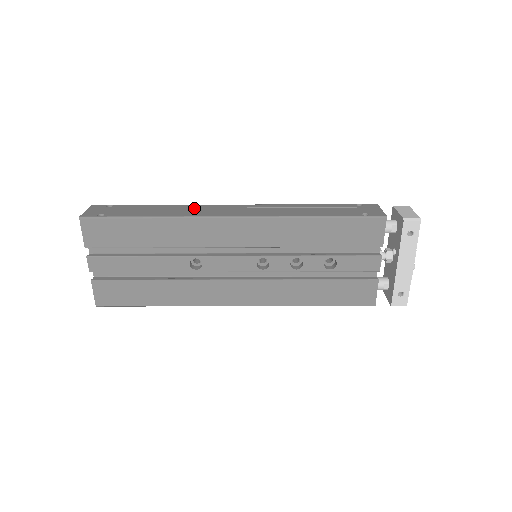
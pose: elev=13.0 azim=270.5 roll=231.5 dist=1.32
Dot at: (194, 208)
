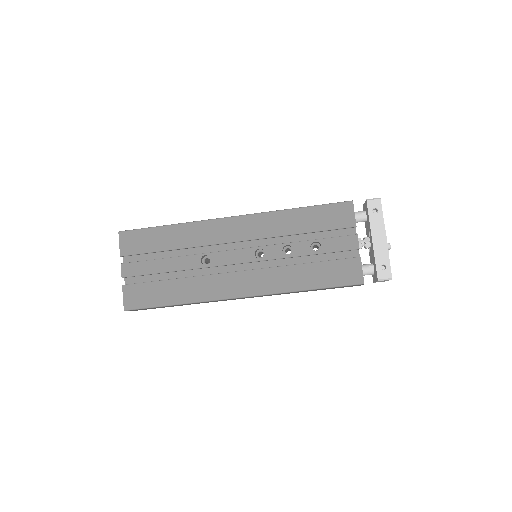
Dot at: occluded
